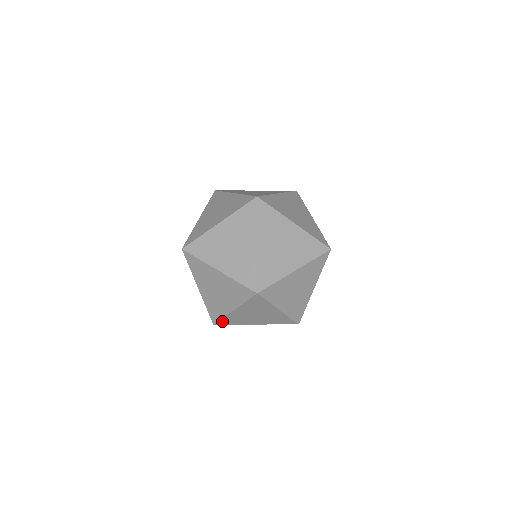
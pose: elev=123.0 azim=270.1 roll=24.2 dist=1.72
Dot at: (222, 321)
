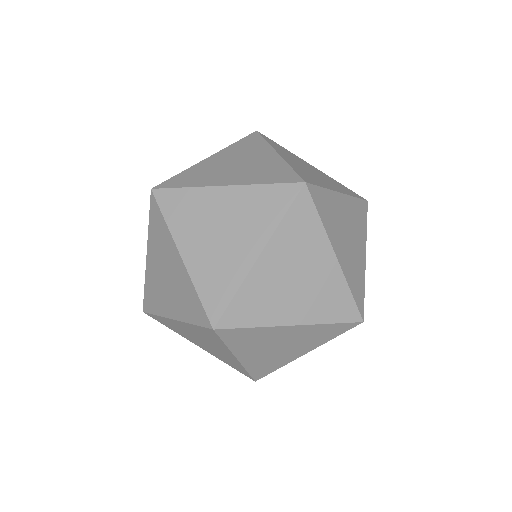
Dot at: (302, 177)
